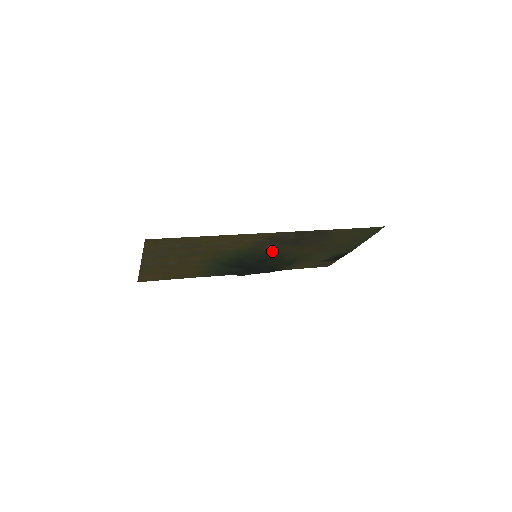
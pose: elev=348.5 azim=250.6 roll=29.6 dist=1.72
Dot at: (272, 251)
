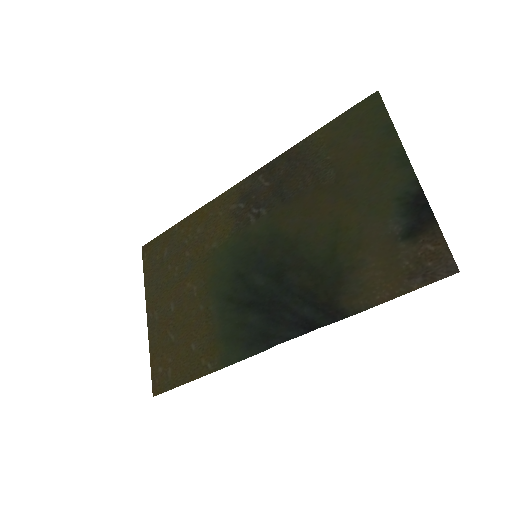
Dot at: (270, 234)
